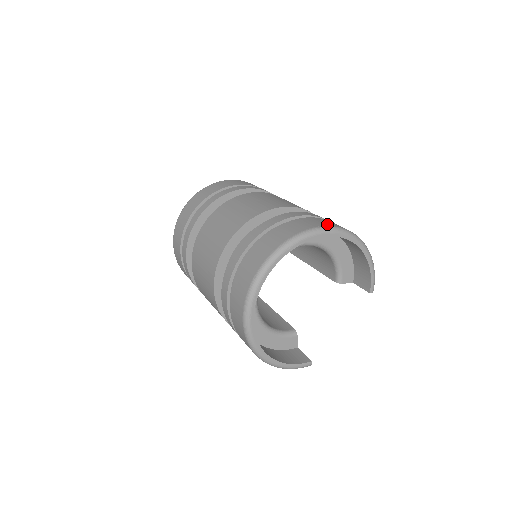
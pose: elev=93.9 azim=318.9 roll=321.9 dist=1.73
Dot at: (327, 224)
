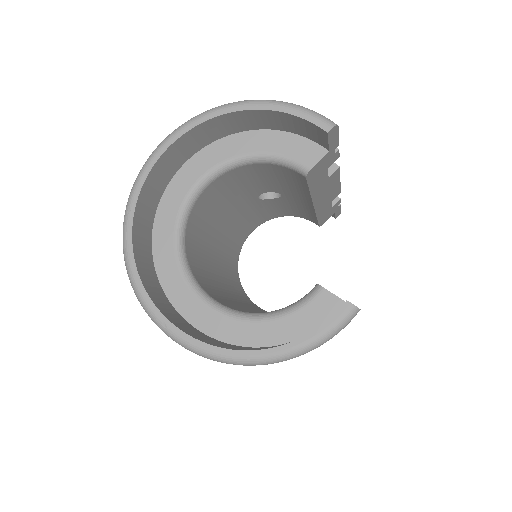
Dot at: occluded
